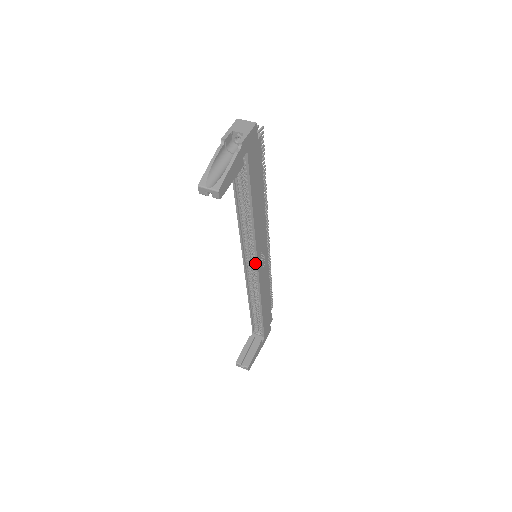
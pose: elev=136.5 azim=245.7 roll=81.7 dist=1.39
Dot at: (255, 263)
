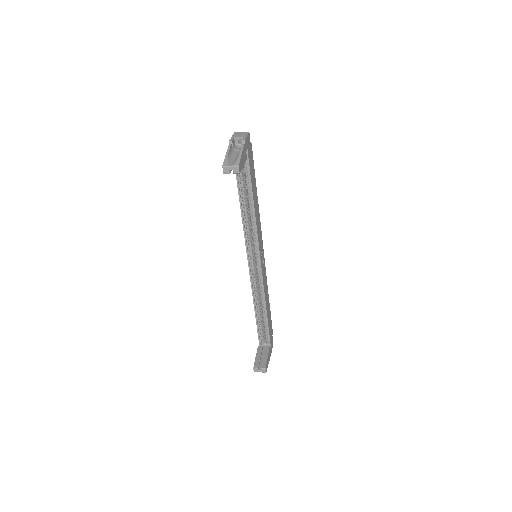
Dot at: (257, 259)
